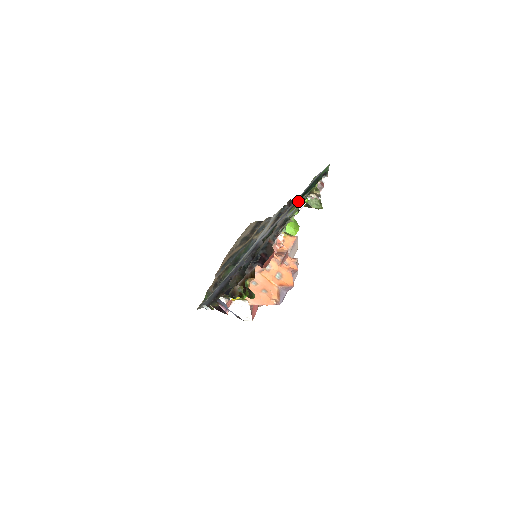
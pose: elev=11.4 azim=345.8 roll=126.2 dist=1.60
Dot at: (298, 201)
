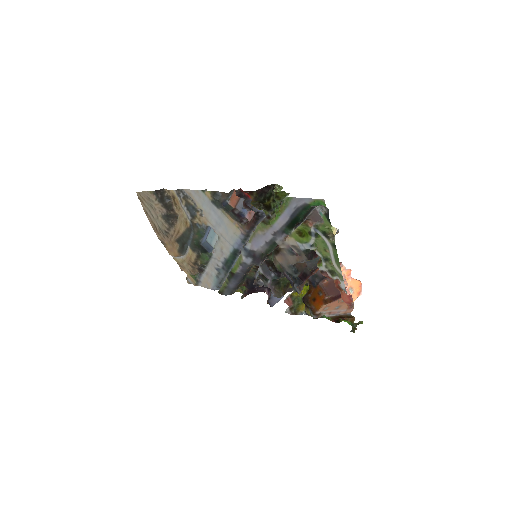
Dot at: (296, 229)
